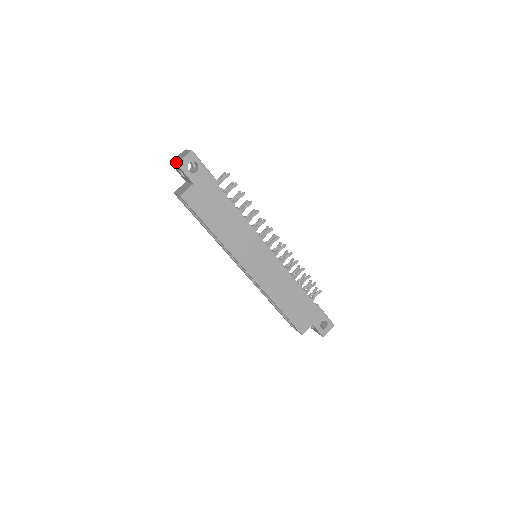
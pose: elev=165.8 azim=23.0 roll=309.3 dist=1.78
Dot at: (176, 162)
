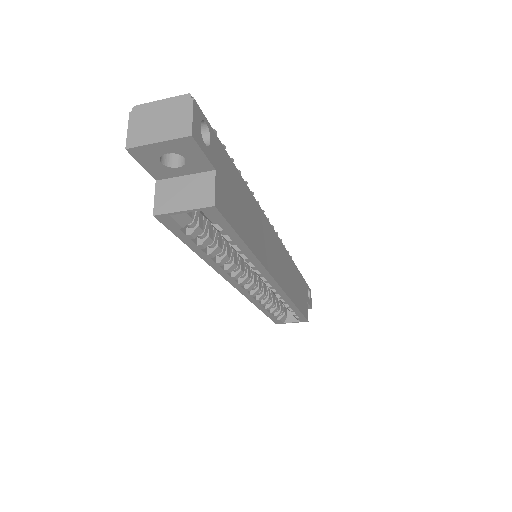
Dot at: (176, 134)
